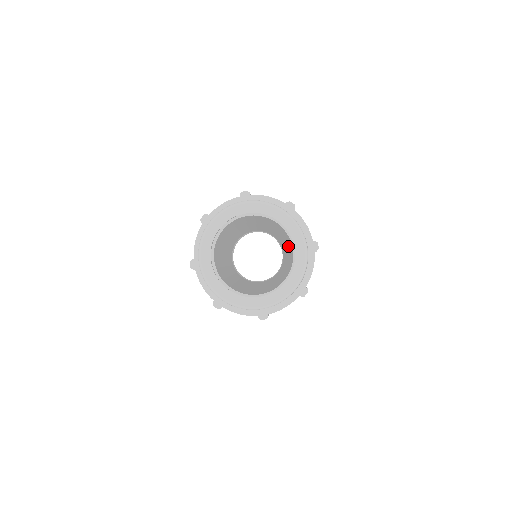
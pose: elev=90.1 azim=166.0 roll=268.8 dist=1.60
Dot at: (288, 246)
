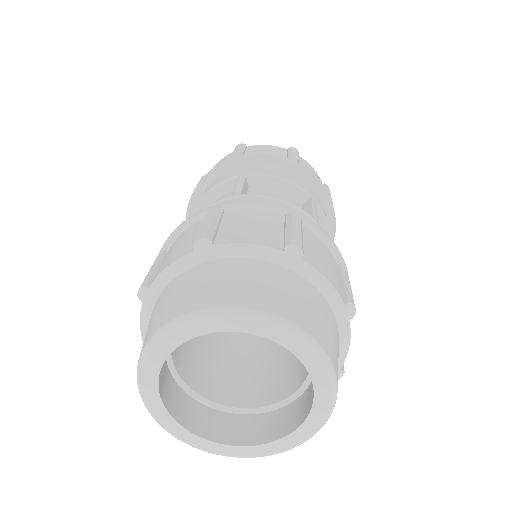
Dot at: occluded
